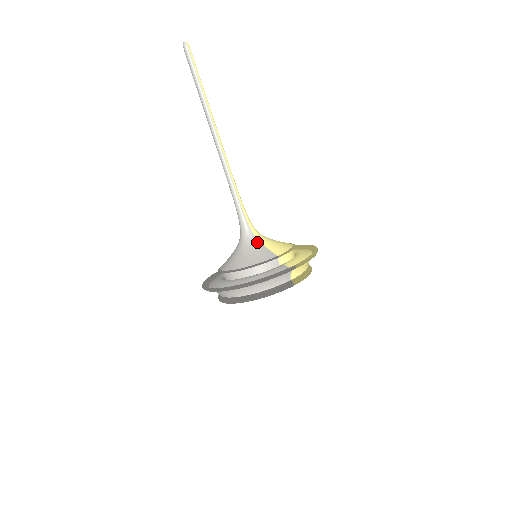
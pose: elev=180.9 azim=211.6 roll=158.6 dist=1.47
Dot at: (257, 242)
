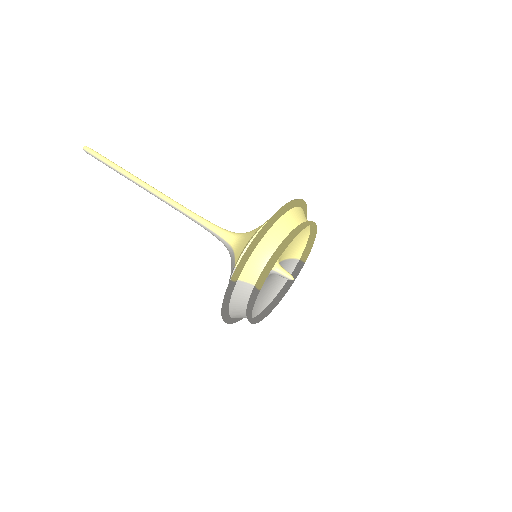
Dot at: (232, 253)
